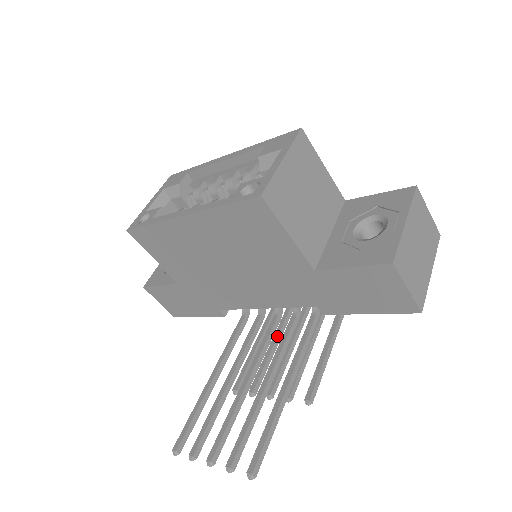
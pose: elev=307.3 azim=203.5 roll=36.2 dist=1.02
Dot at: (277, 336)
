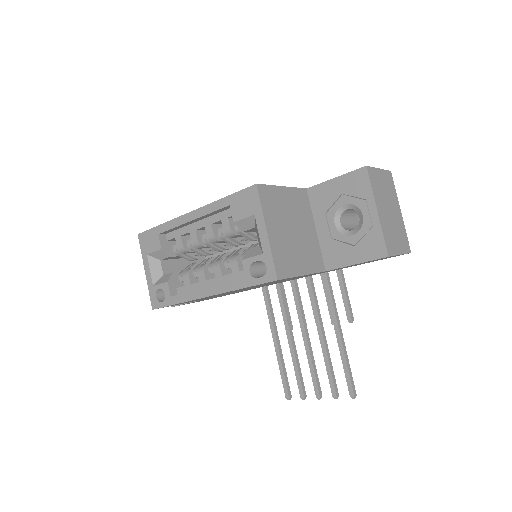
Dot at: occluded
